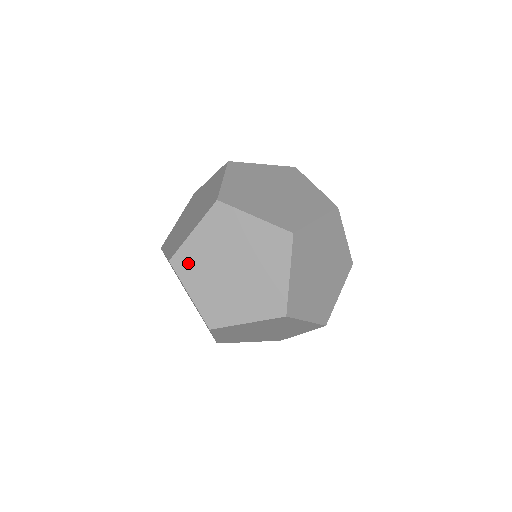
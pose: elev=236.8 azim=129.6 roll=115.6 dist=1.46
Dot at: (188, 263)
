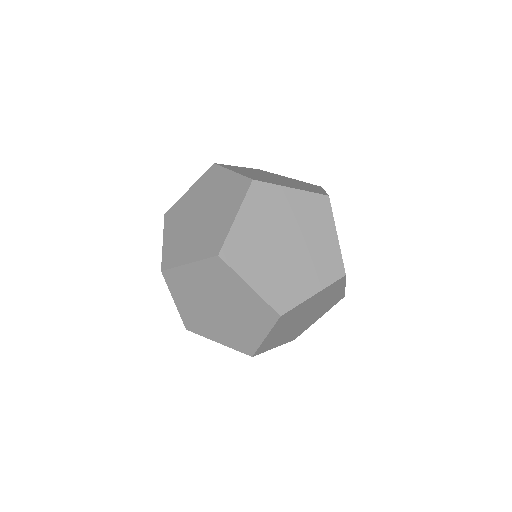
Dot at: (195, 323)
